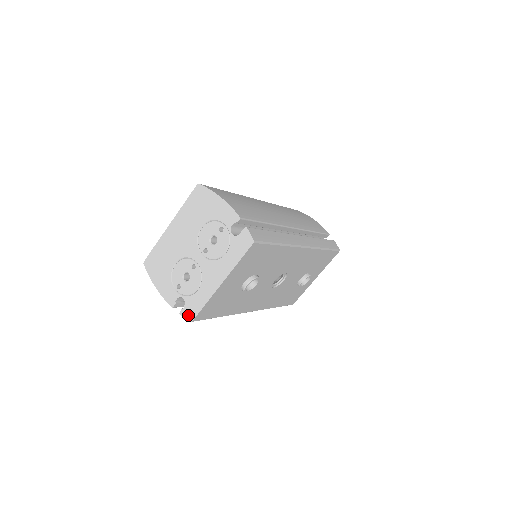
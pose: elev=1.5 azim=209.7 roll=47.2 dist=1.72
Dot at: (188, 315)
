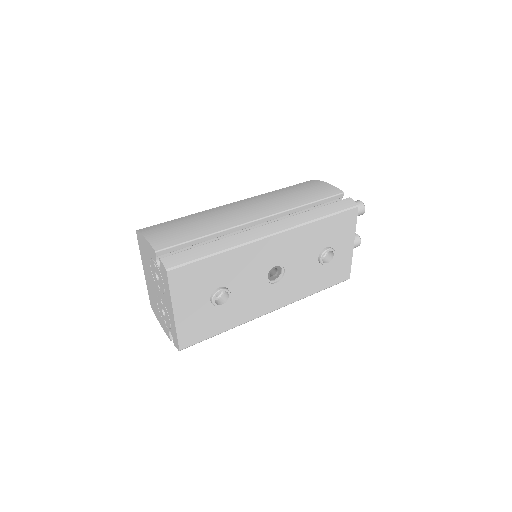
Dot at: (176, 345)
